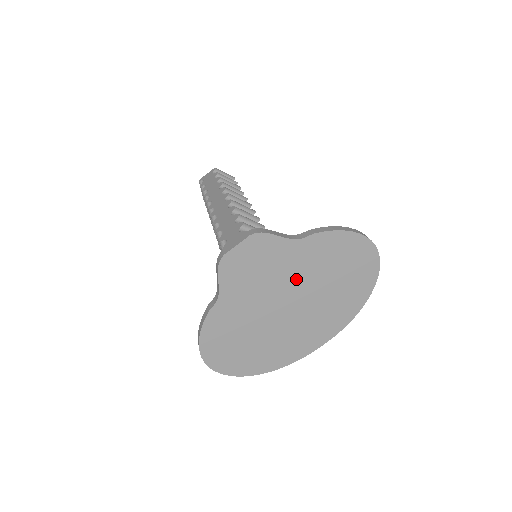
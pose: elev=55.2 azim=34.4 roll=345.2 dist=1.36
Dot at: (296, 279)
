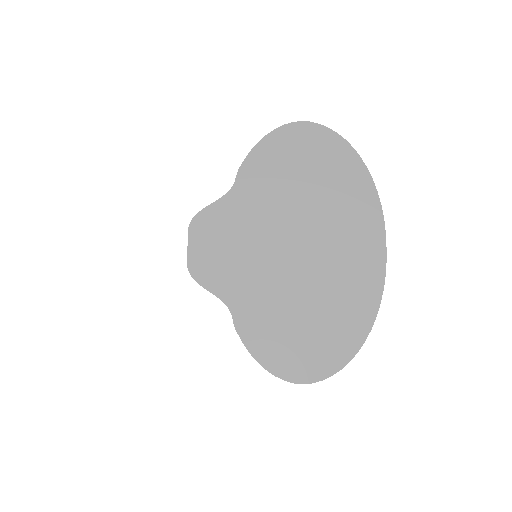
Dot at: (274, 220)
